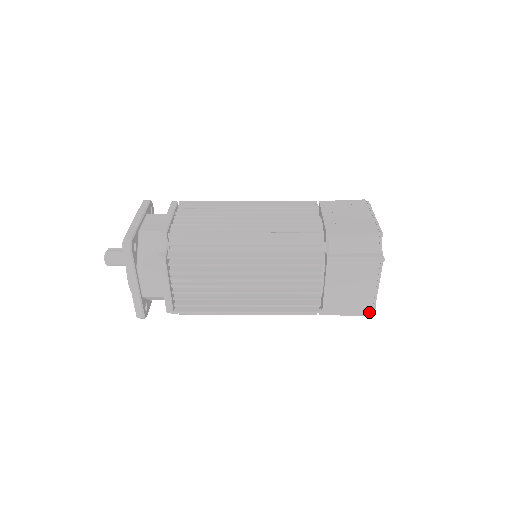
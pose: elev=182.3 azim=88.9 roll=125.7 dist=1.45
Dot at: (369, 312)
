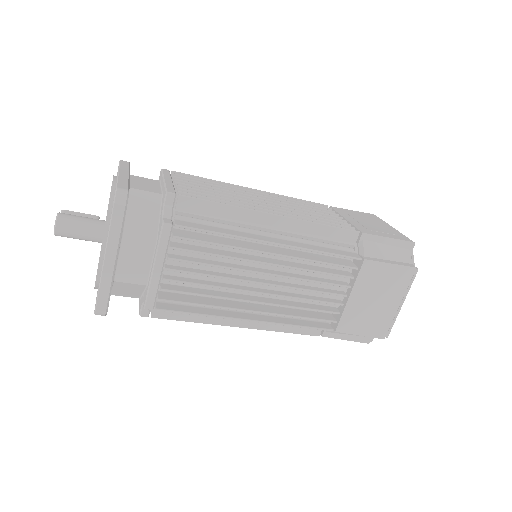
Dot at: (384, 335)
